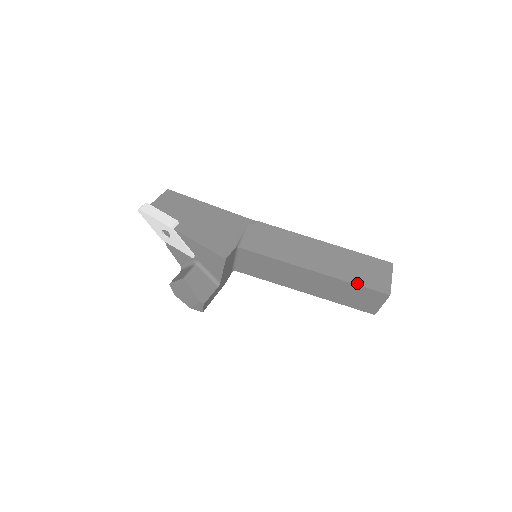
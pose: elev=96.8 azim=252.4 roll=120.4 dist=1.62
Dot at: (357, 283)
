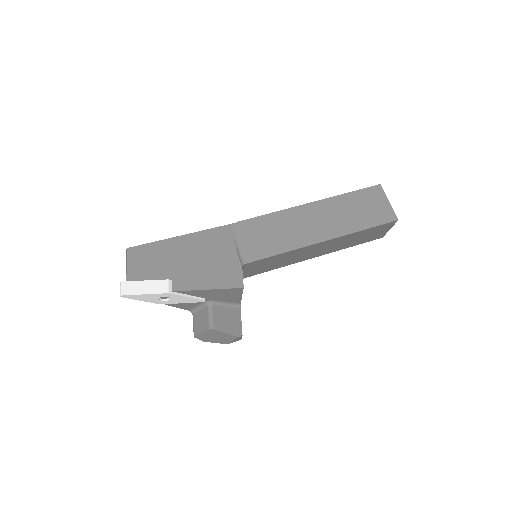
Dot at: (366, 227)
